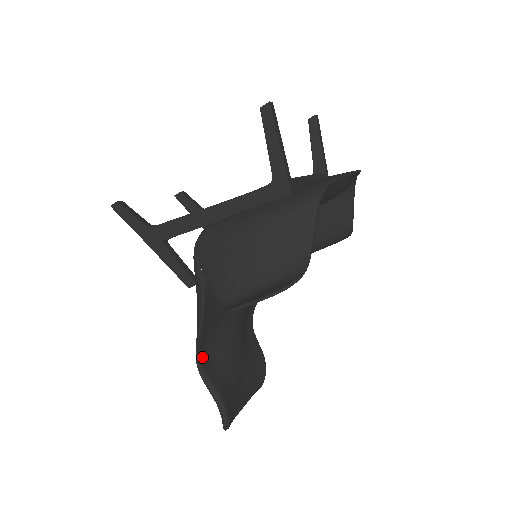
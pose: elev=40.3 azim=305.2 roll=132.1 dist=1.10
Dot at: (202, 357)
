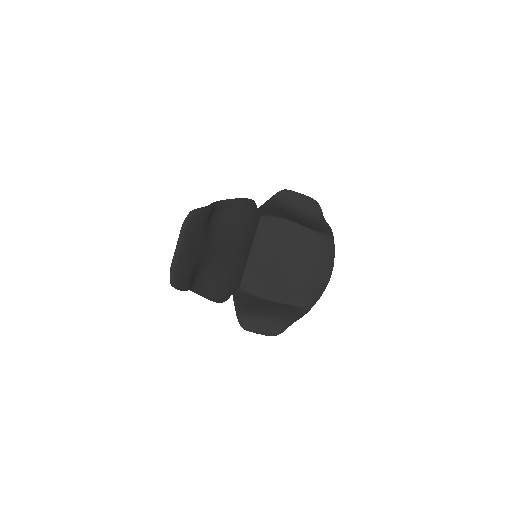
Dot at: (220, 206)
